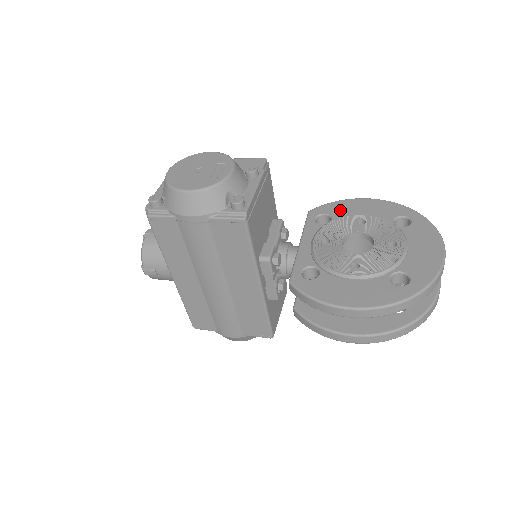
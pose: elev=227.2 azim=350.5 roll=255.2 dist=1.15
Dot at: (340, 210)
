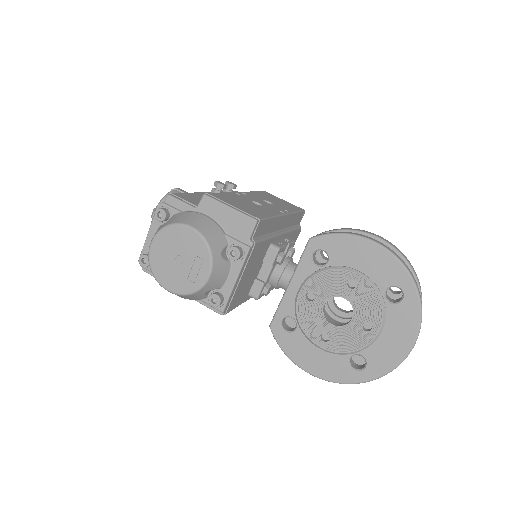
Dot at: (341, 252)
